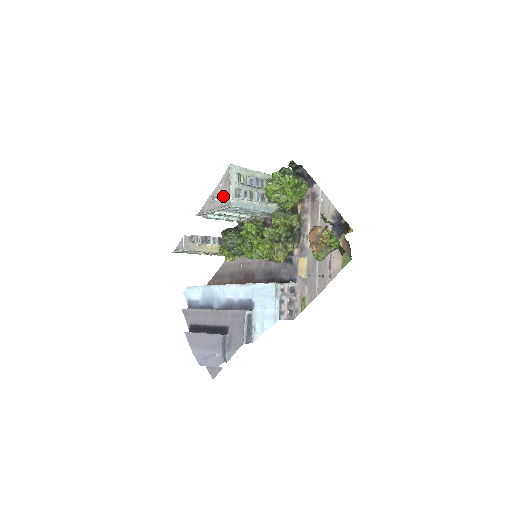
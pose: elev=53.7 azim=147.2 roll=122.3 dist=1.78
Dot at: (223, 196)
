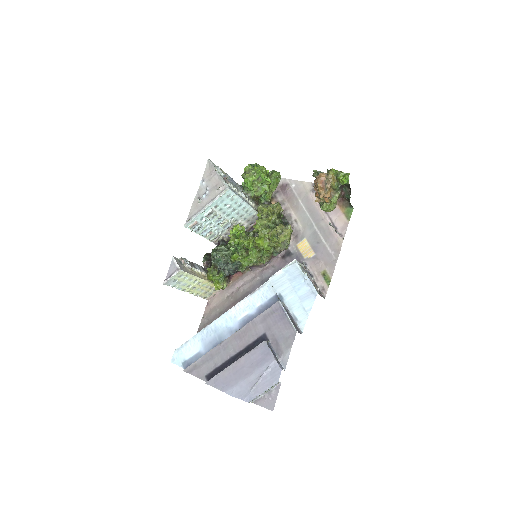
Dot at: (212, 188)
